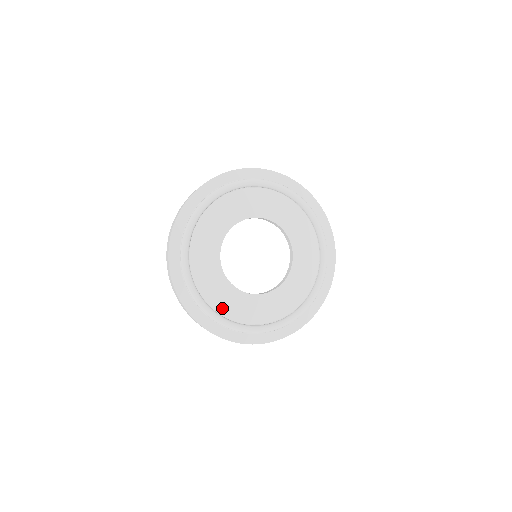
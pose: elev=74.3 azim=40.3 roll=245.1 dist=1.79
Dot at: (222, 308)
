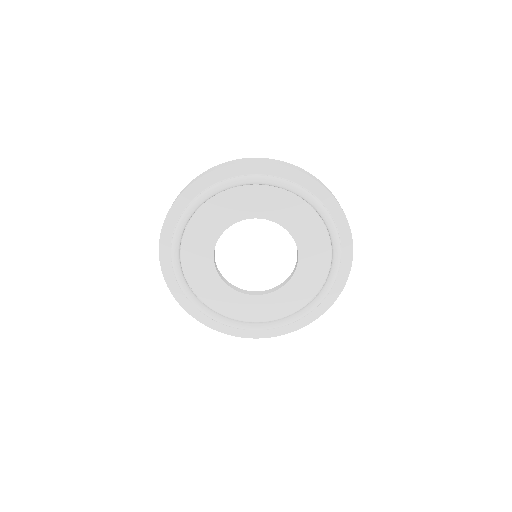
Dot at: (271, 315)
